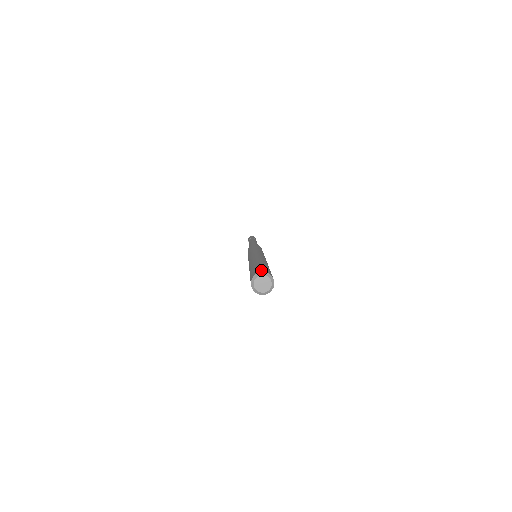
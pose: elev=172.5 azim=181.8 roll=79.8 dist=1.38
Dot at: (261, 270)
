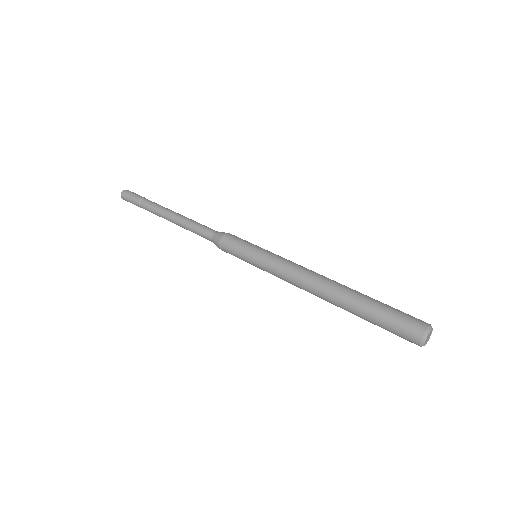
Dot at: (417, 329)
